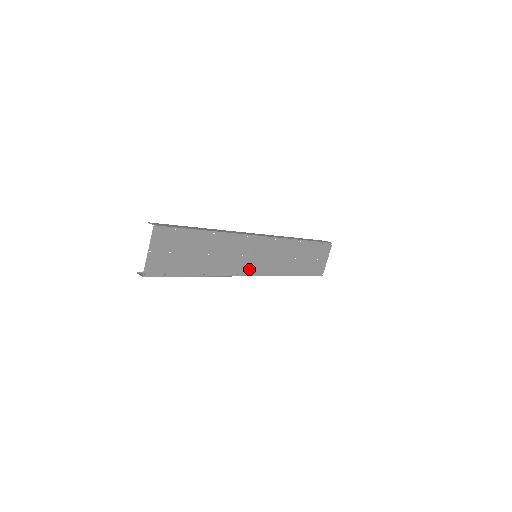
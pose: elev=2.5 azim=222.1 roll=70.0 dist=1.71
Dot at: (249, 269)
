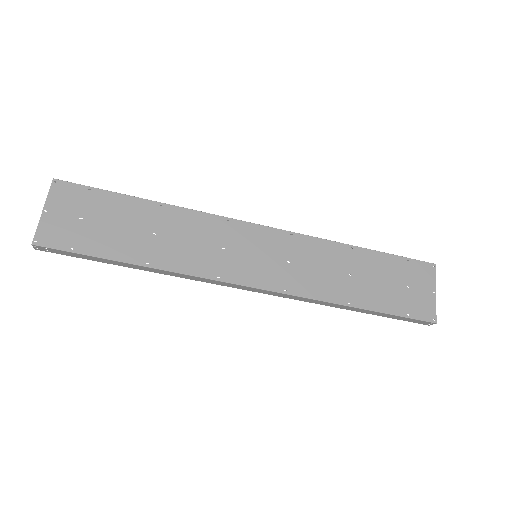
Dot at: (244, 274)
